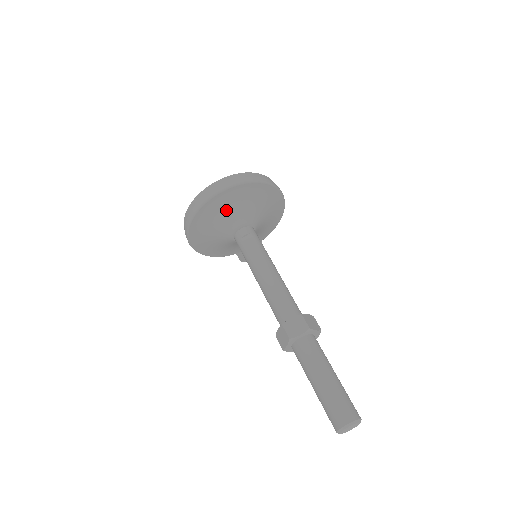
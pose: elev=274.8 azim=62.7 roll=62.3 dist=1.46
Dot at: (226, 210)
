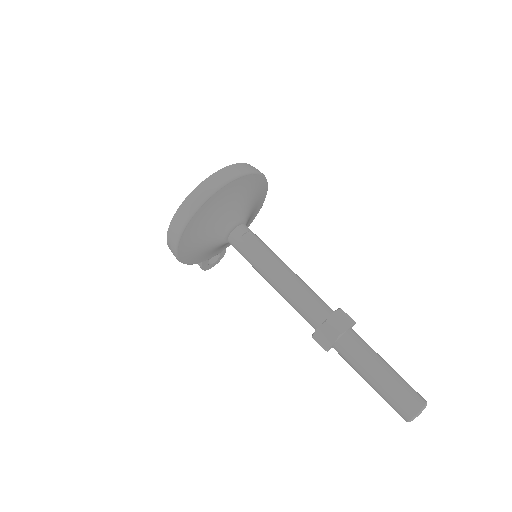
Dot at: (226, 205)
